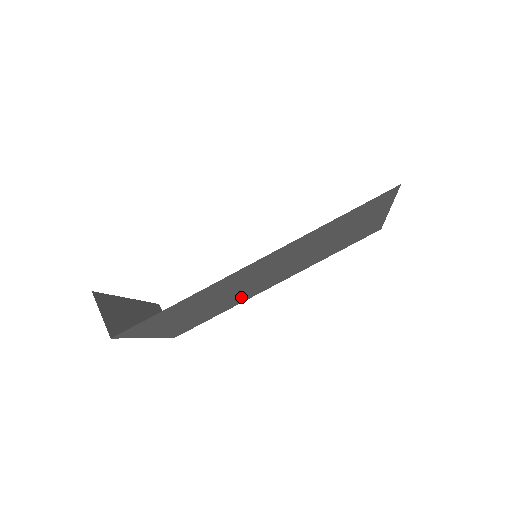
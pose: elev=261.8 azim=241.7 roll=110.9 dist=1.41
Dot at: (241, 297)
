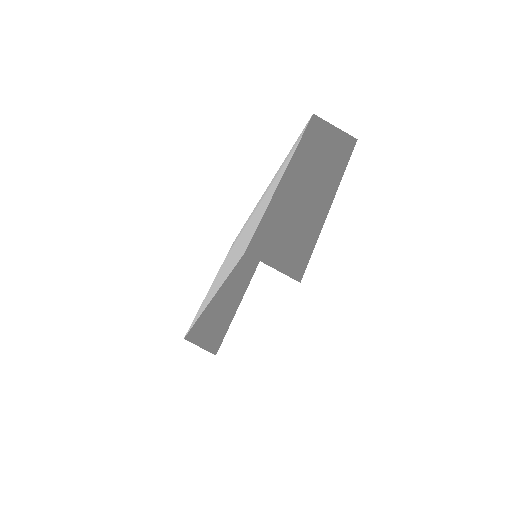
Dot at: occluded
